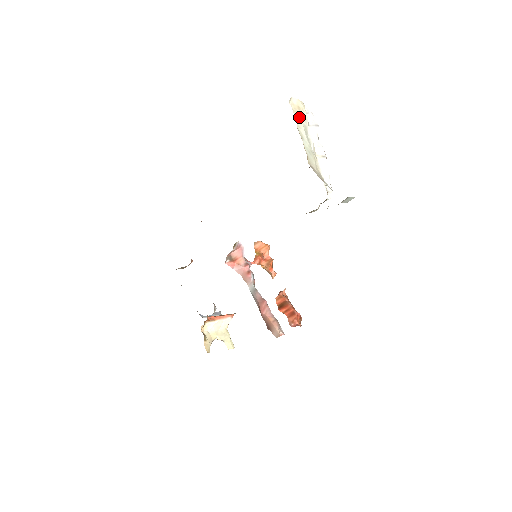
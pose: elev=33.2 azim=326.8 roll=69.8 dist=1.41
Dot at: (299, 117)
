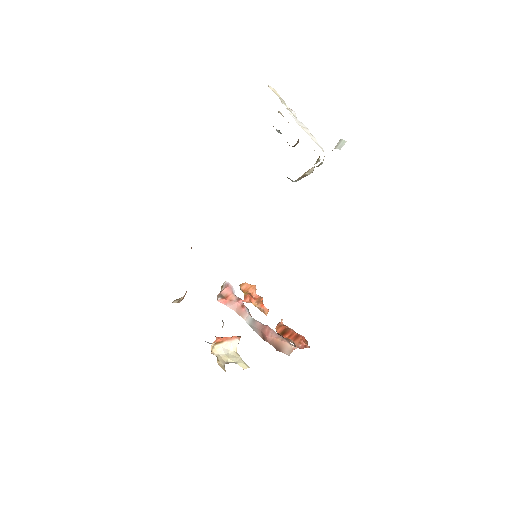
Dot at: (279, 97)
